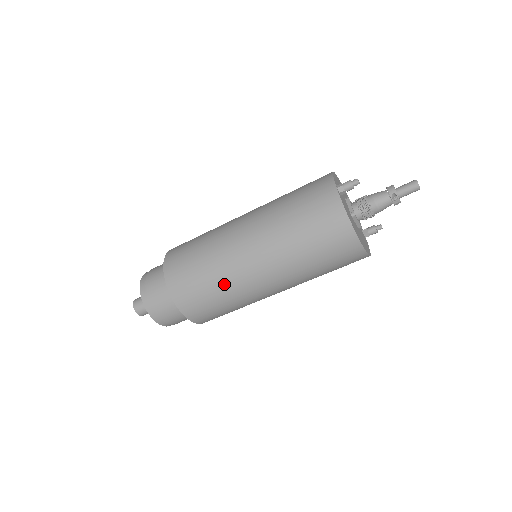
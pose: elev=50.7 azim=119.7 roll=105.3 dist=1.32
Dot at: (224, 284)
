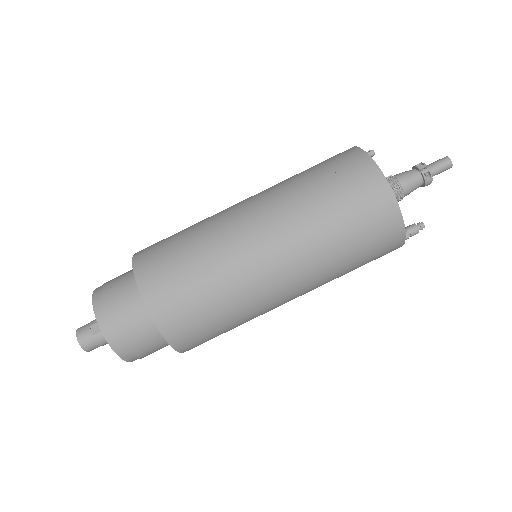
Dot at: (201, 227)
